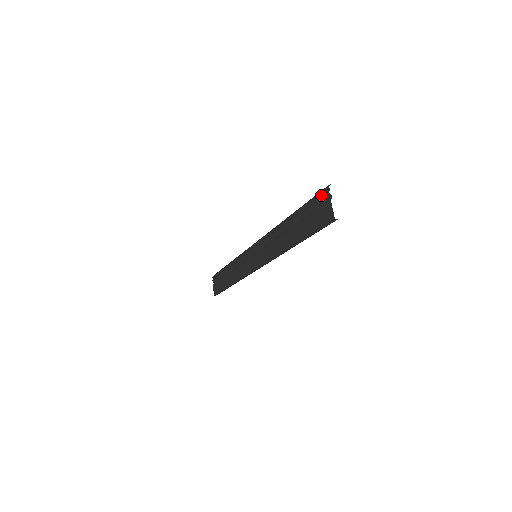
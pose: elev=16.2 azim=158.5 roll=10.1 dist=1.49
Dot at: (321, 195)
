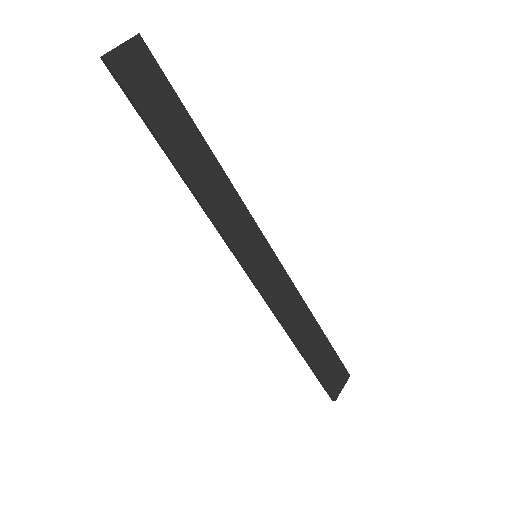
Dot at: (146, 59)
